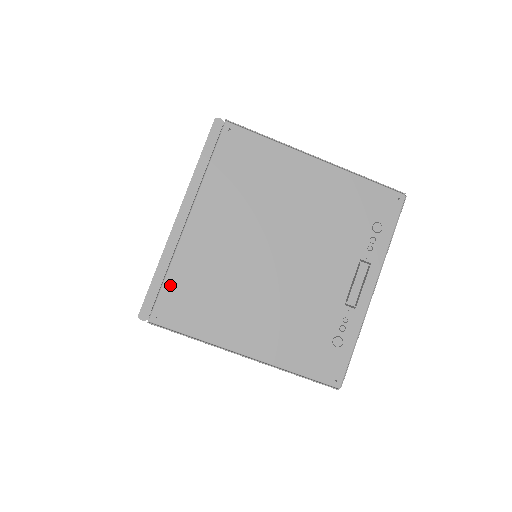
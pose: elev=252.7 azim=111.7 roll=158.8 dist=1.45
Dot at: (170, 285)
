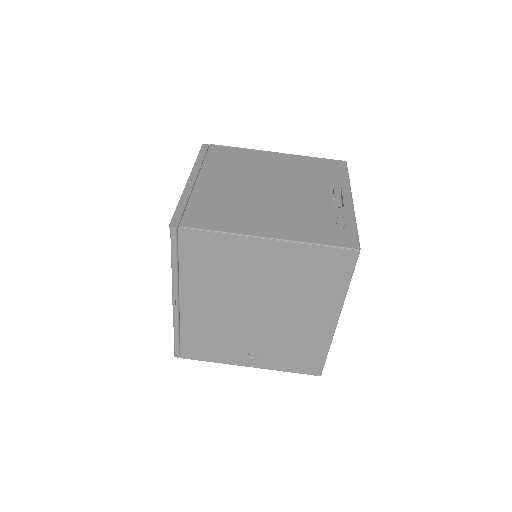
Dot at: (192, 208)
